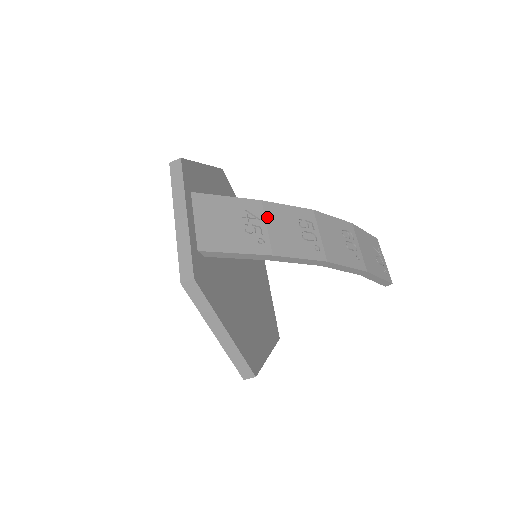
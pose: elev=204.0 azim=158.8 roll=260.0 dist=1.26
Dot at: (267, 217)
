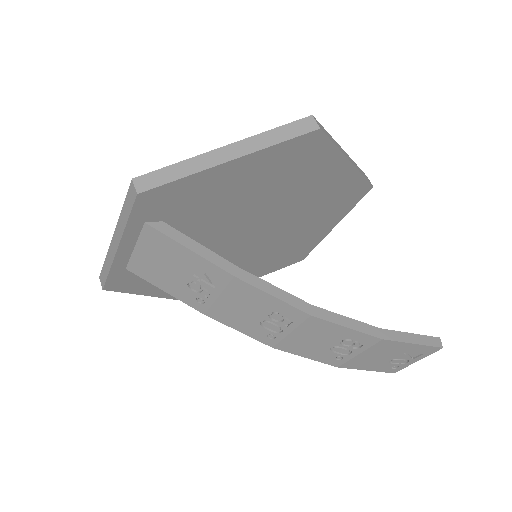
Dot at: (227, 291)
